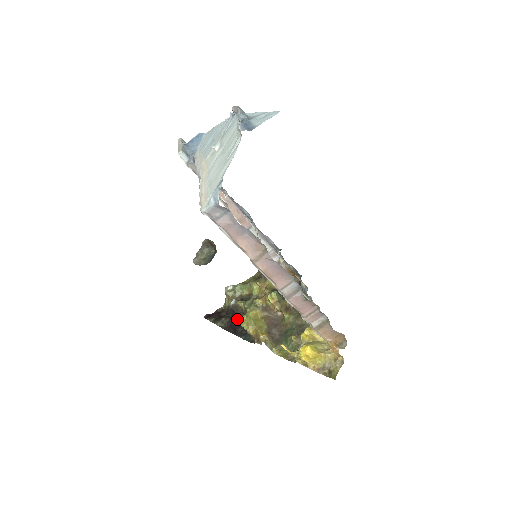
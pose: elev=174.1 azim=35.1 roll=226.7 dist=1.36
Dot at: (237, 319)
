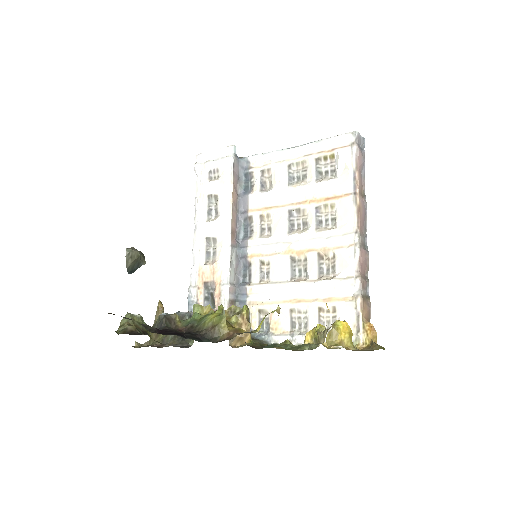
Dot at: (172, 330)
